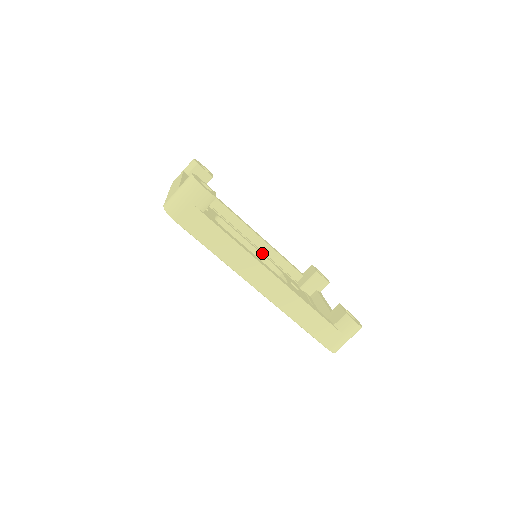
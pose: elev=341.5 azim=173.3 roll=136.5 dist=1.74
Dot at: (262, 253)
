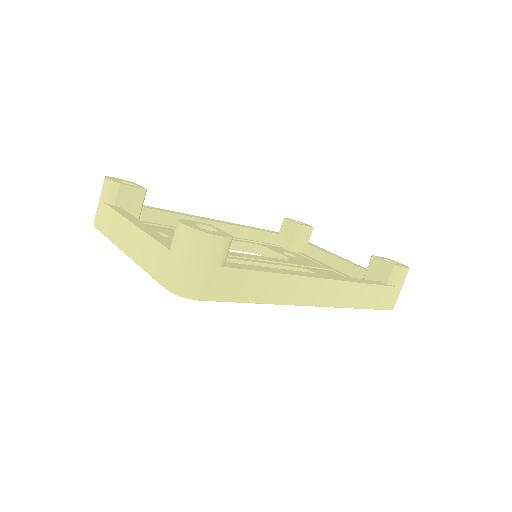
Dot at: (235, 240)
